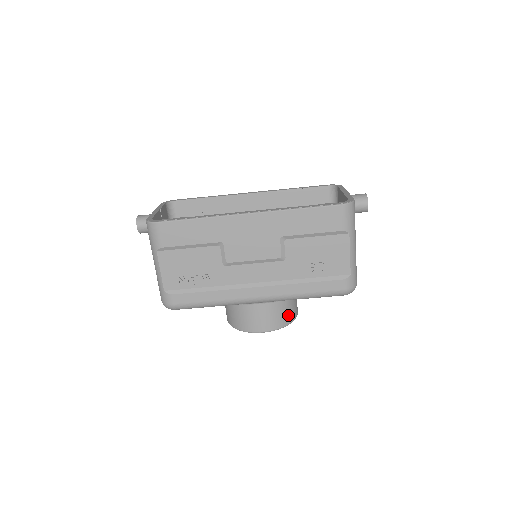
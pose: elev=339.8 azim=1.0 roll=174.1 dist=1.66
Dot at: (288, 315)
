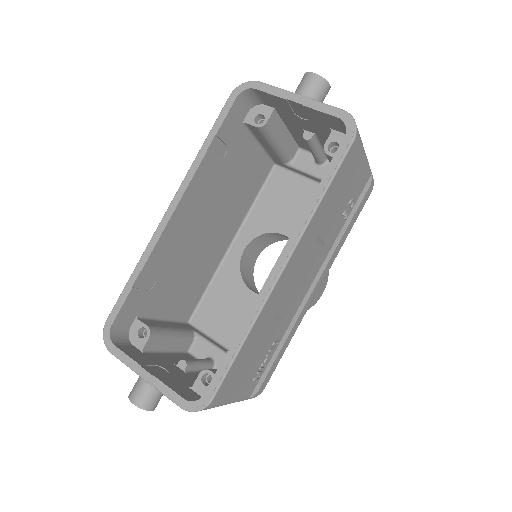
Dot at: occluded
